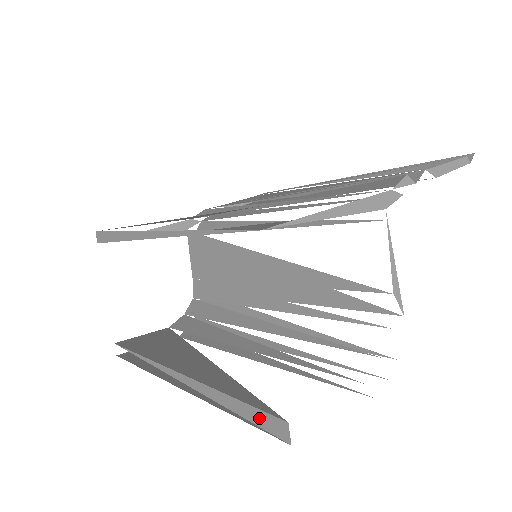
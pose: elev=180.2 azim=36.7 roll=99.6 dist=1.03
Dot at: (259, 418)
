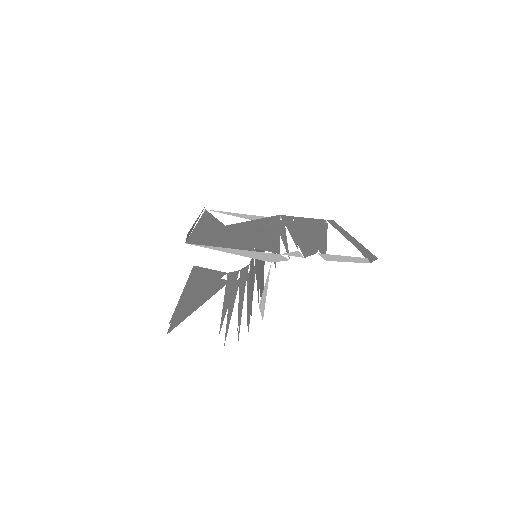
Dot at: occluded
